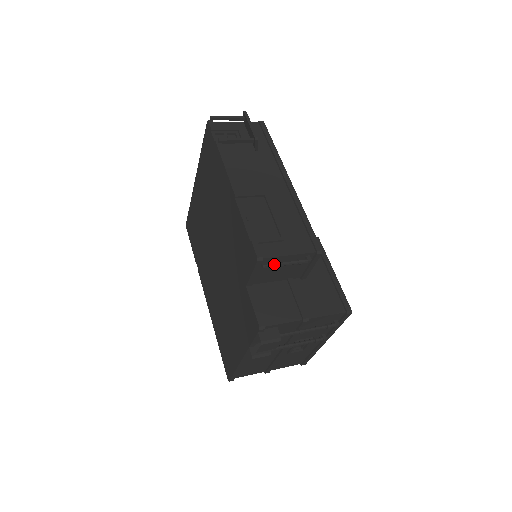
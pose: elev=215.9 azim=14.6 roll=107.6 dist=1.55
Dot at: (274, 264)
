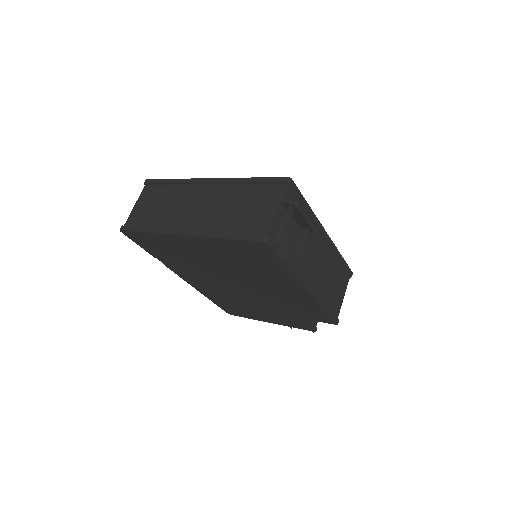
Dot at: occluded
